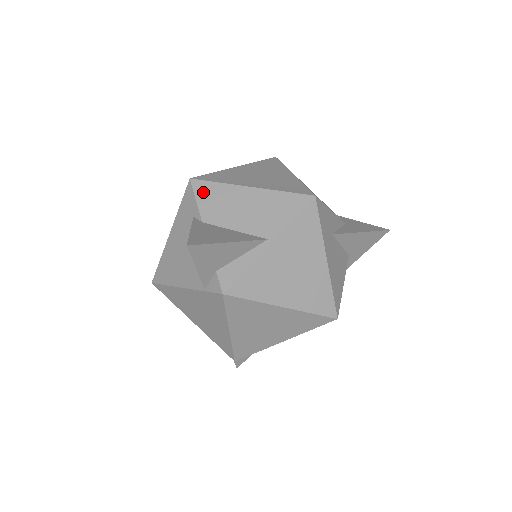
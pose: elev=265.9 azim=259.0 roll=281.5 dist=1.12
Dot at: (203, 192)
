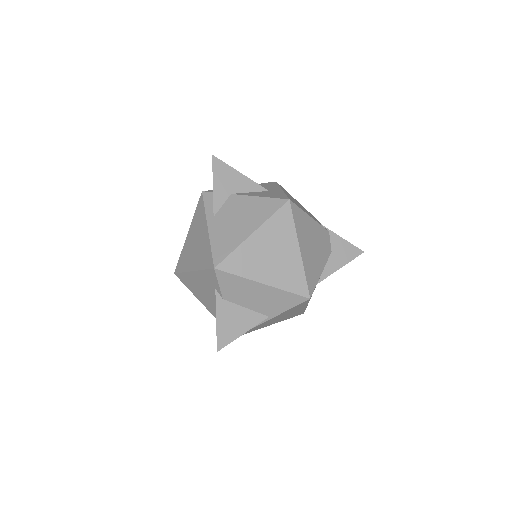
Dot at: (225, 280)
